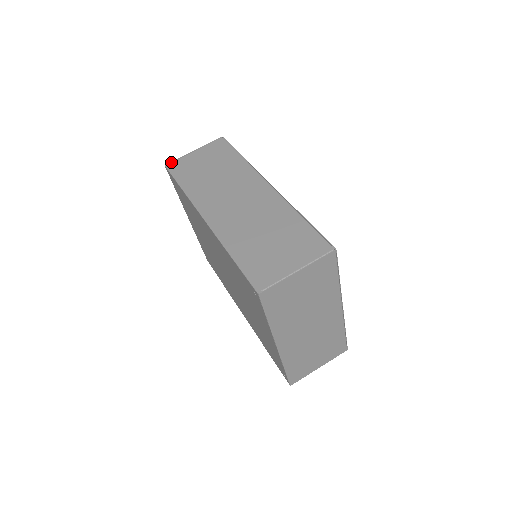
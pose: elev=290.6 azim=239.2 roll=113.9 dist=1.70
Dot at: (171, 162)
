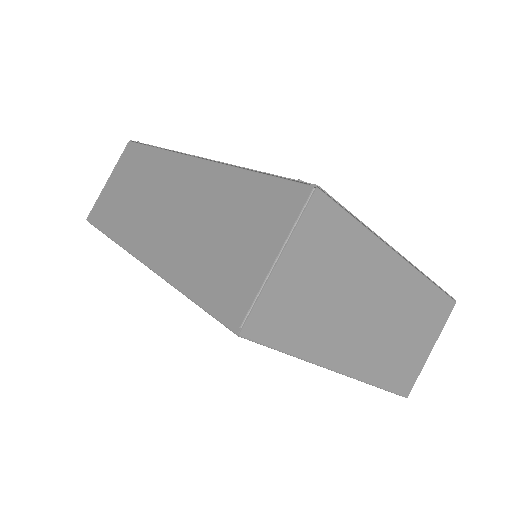
Dot at: (90, 212)
